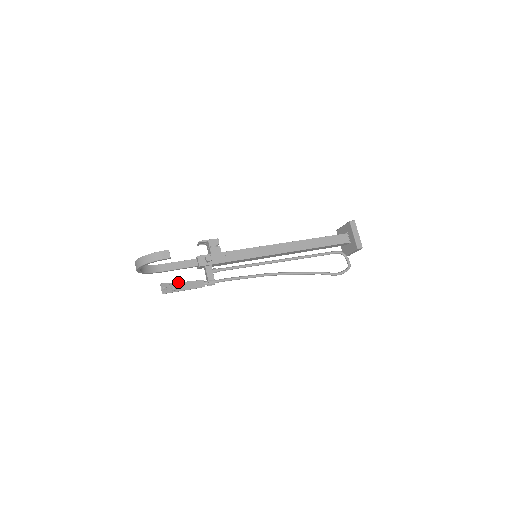
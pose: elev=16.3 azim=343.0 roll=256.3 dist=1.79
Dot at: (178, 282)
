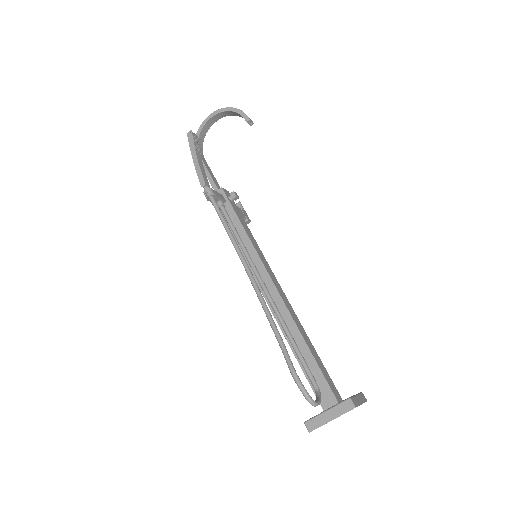
Dot at: occluded
